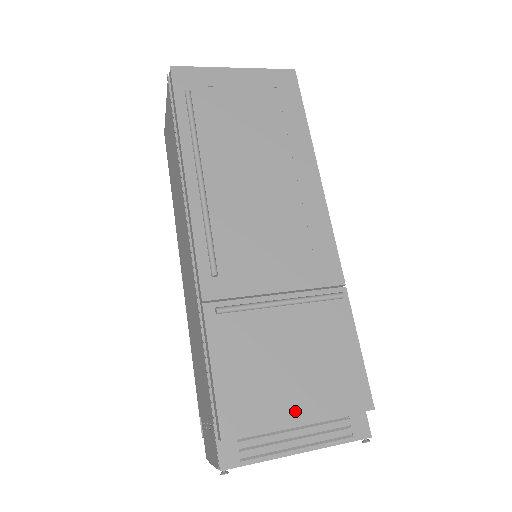
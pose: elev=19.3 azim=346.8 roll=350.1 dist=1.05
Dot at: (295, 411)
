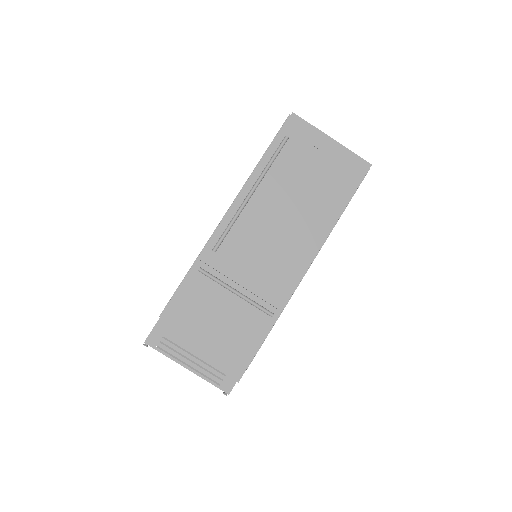
Dot at: (198, 348)
